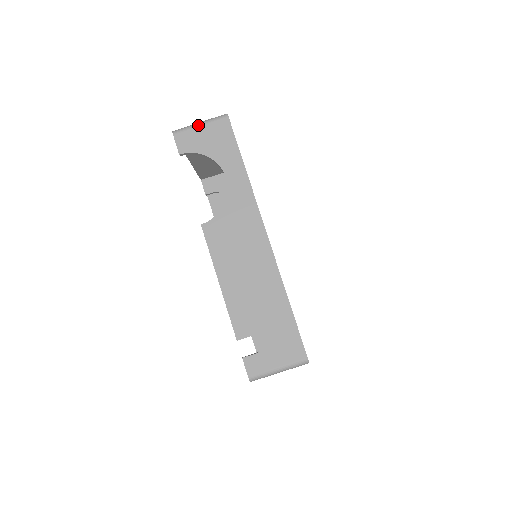
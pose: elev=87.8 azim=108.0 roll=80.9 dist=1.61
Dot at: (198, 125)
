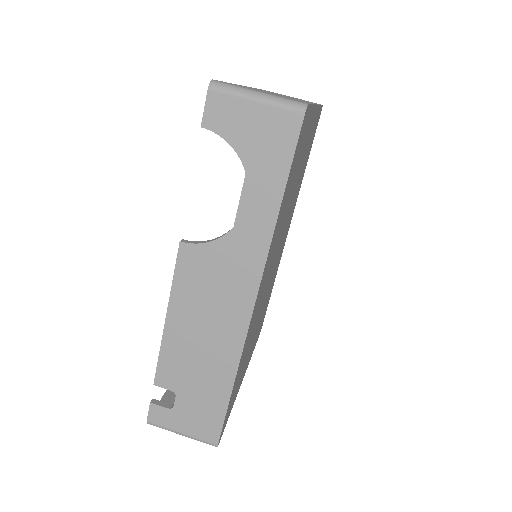
Dot at: (252, 98)
